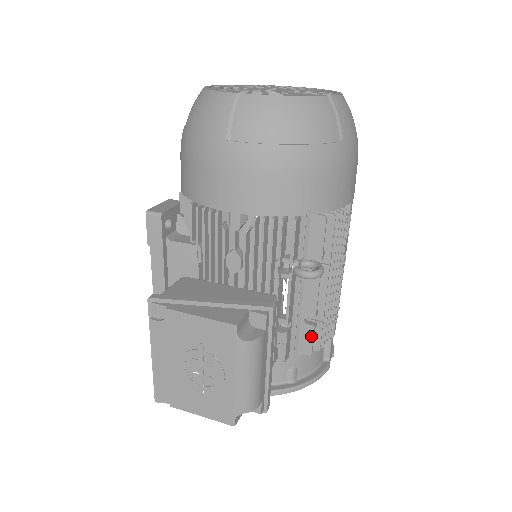
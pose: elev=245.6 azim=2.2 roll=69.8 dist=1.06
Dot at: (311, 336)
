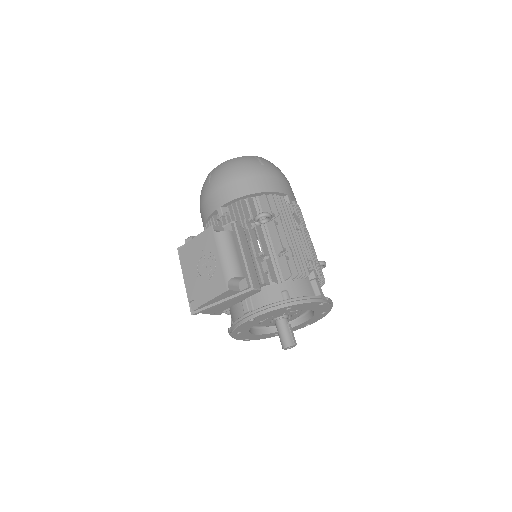
Dot at: (286, 263)
